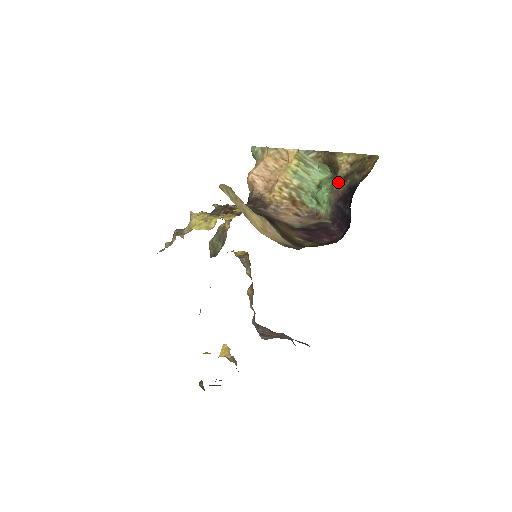
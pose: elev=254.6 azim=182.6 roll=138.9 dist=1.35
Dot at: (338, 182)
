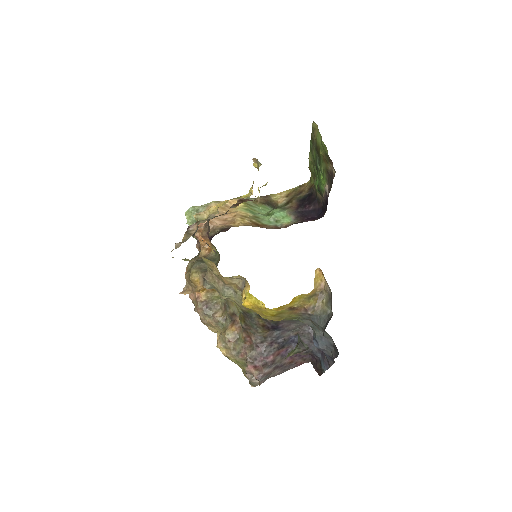
Dot at: (285, 205)
